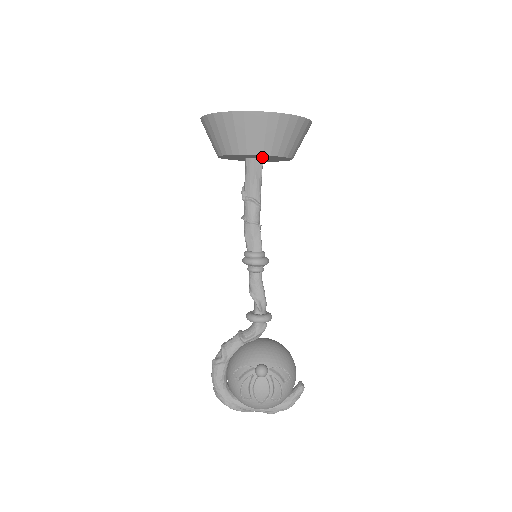
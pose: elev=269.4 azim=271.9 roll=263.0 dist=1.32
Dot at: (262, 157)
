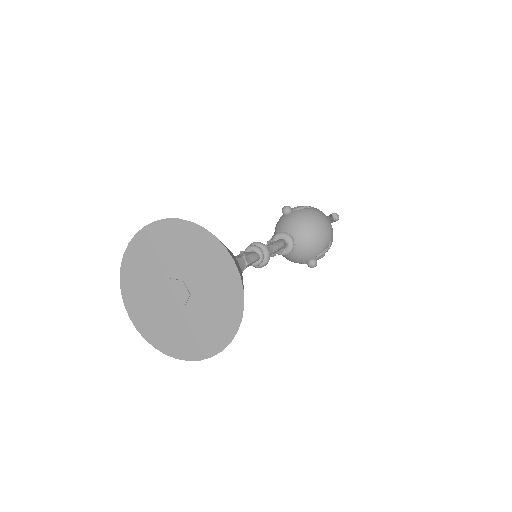
Dot at: occluded
